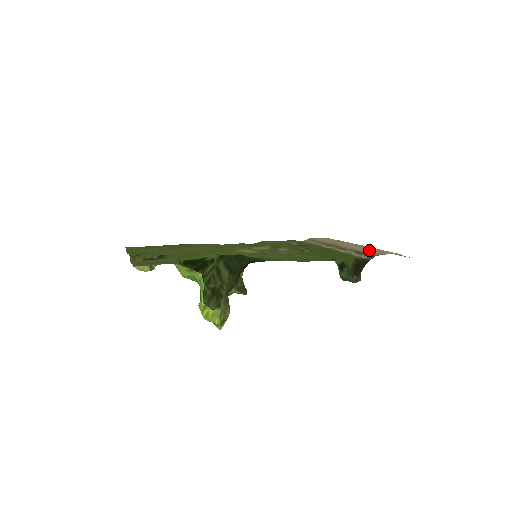
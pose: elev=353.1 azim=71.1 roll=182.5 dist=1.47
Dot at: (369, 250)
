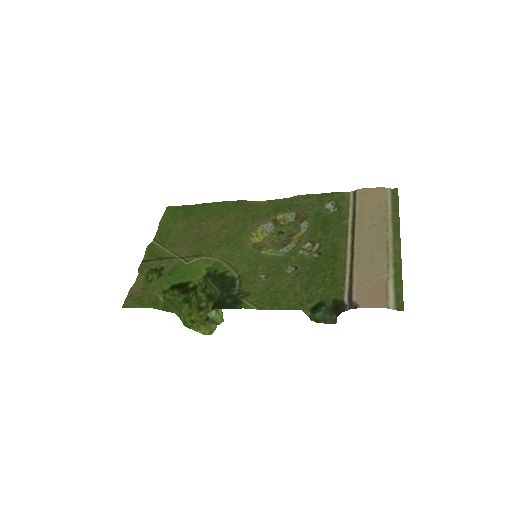
Dot at: (366, 280)
